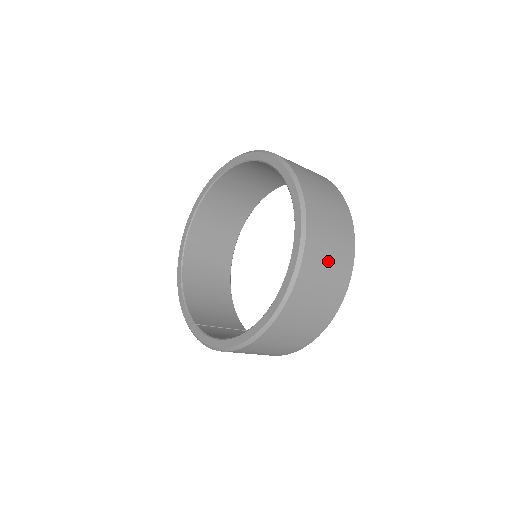
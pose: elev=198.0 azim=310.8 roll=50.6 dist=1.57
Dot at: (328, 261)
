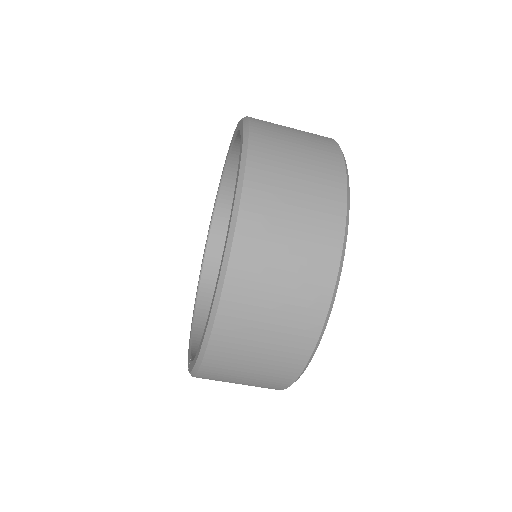
Dot at: (294, 183)
